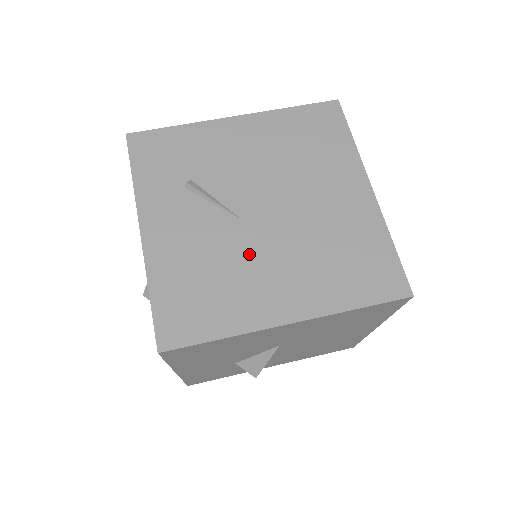
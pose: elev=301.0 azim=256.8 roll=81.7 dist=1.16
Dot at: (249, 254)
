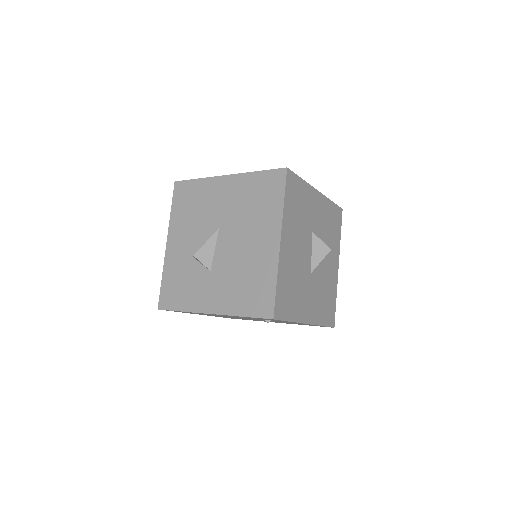
Dot at: occluded
